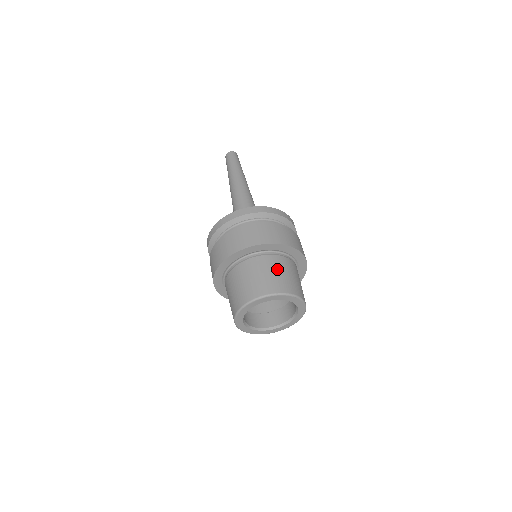
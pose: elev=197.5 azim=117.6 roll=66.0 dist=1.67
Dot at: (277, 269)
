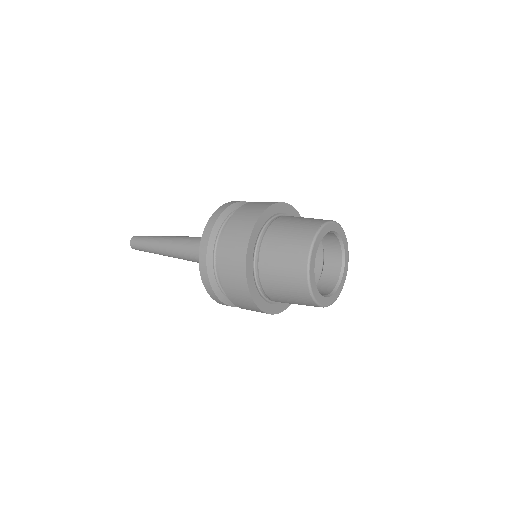
Dot at: occluded
